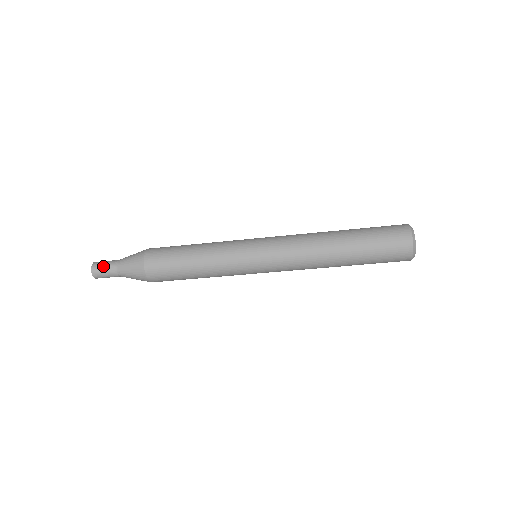
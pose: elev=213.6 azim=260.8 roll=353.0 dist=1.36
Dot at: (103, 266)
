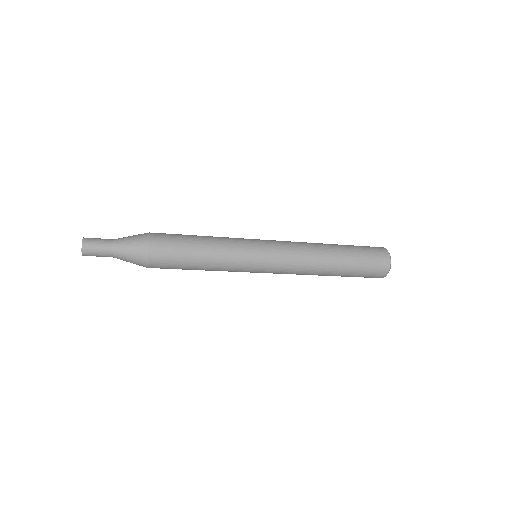
Dot at: (96, 248)
